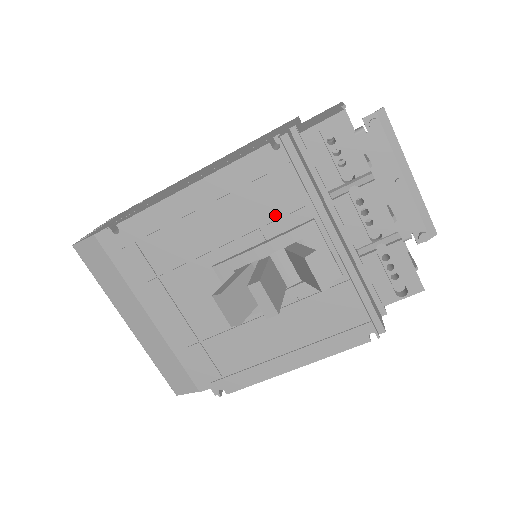
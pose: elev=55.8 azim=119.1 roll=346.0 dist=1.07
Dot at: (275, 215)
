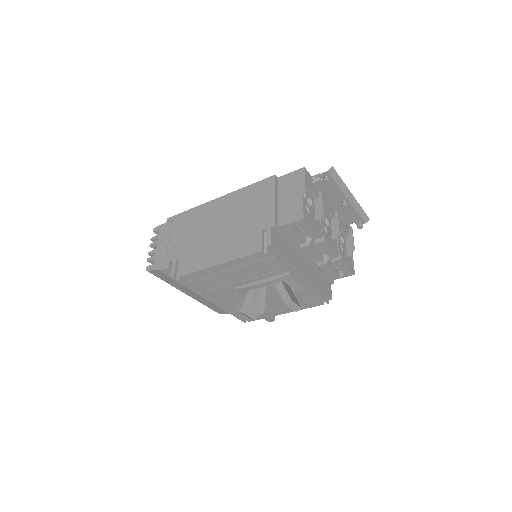
Dot at: (268, 272)
